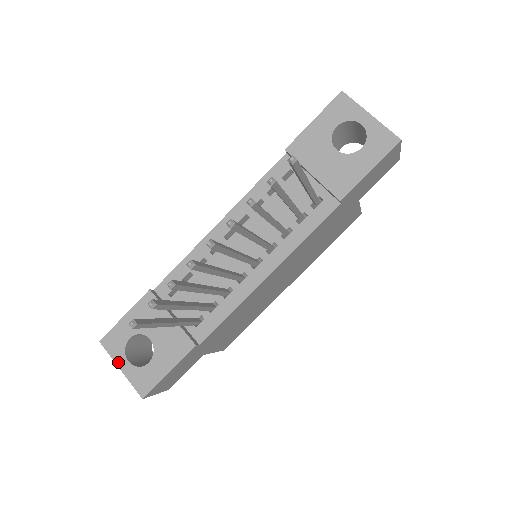
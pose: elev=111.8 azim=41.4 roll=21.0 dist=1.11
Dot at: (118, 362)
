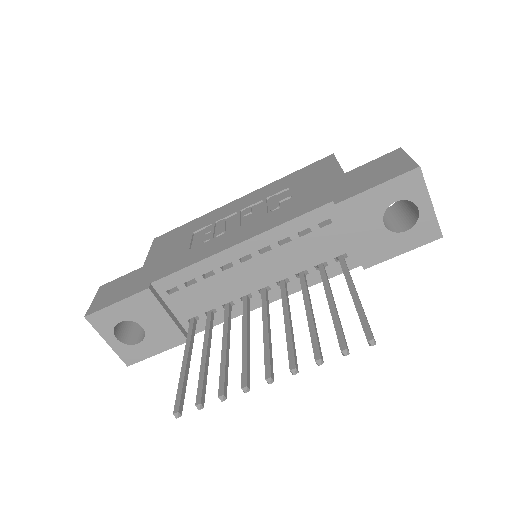
Dot at: (105, 337)
